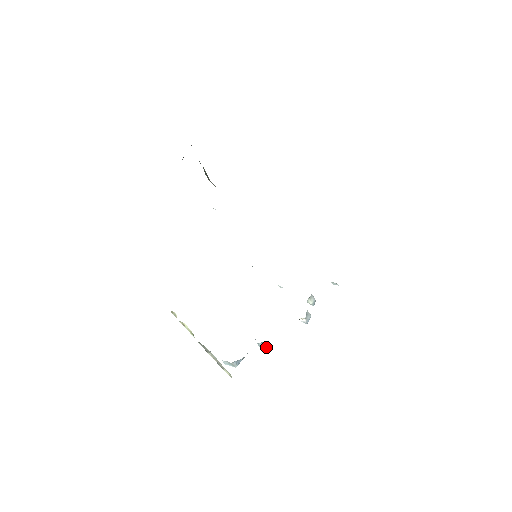
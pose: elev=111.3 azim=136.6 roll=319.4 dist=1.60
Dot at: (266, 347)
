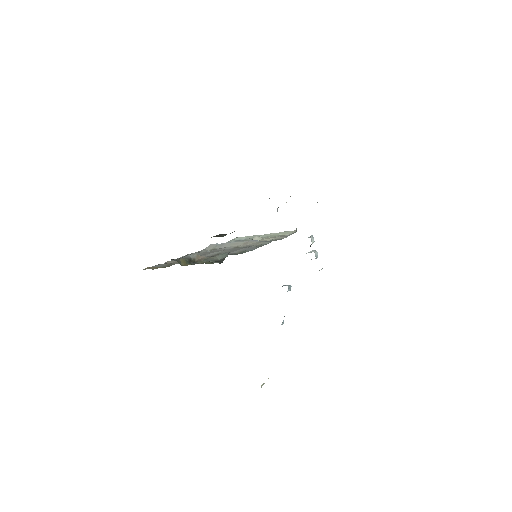
Dot at: (290, 289)
